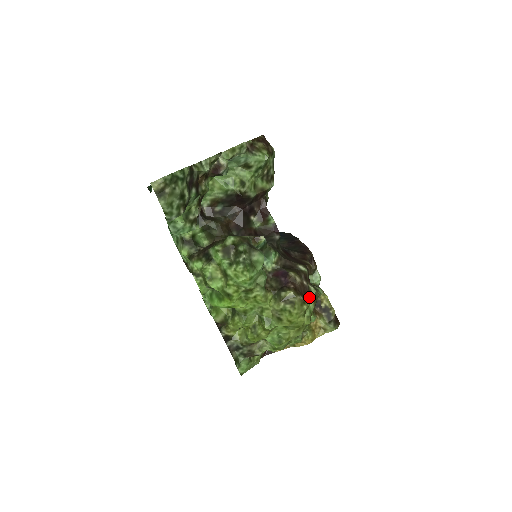
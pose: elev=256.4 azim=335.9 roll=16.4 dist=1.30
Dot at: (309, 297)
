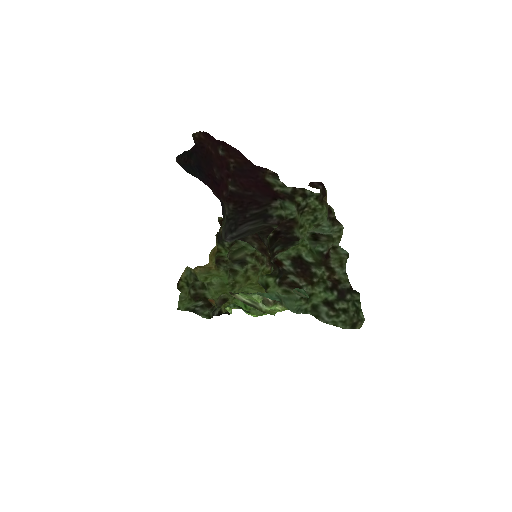
Dot at: (269, 268)
